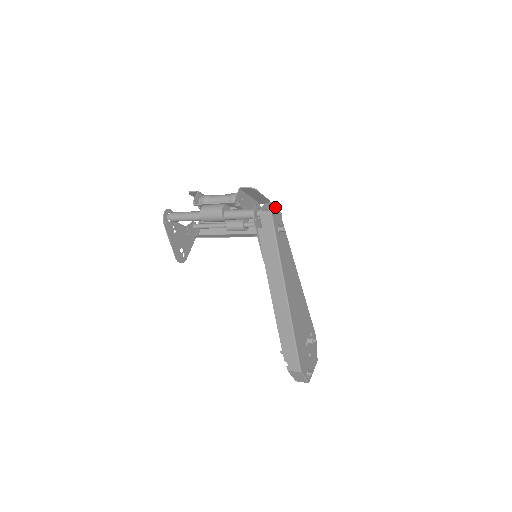
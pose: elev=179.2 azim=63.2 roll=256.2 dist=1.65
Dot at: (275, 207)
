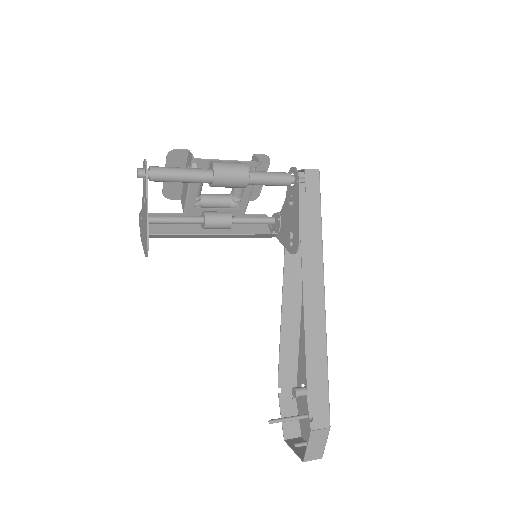
Dot at: occluded
